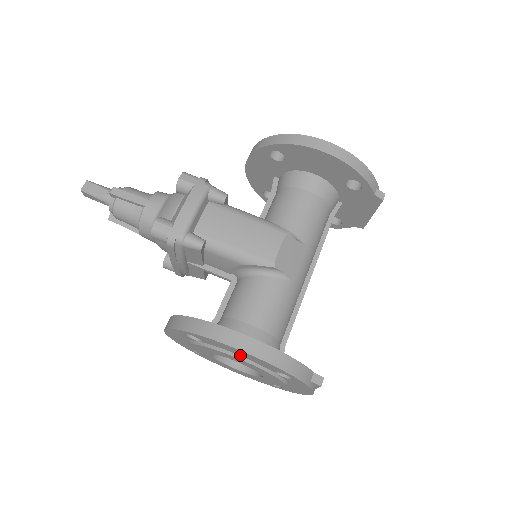
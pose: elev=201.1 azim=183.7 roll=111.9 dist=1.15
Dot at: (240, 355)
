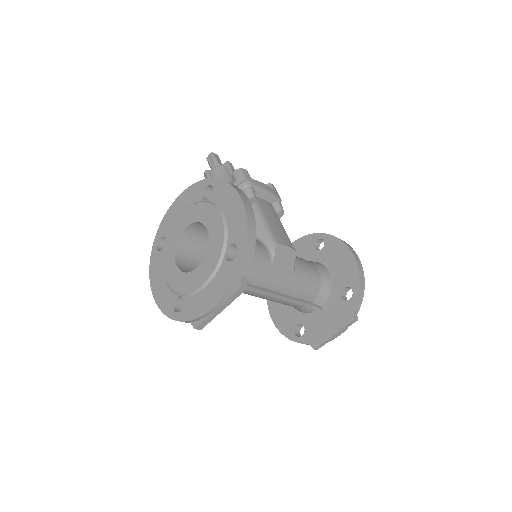
Dot at: (226, 215)
